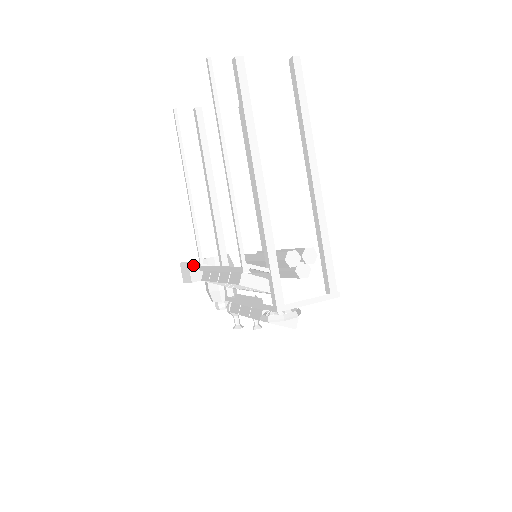
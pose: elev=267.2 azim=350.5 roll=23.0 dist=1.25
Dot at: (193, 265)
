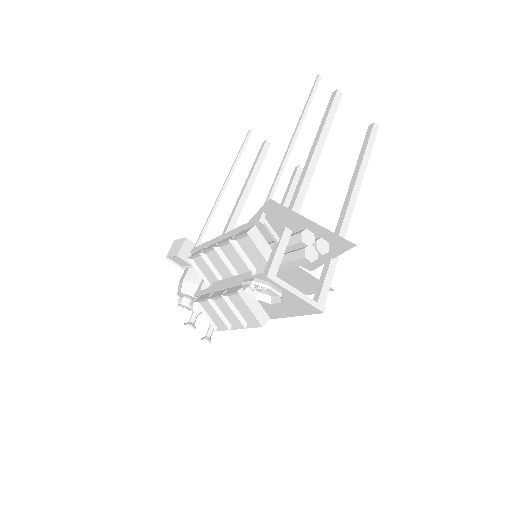
Dot at: (188, 244)
